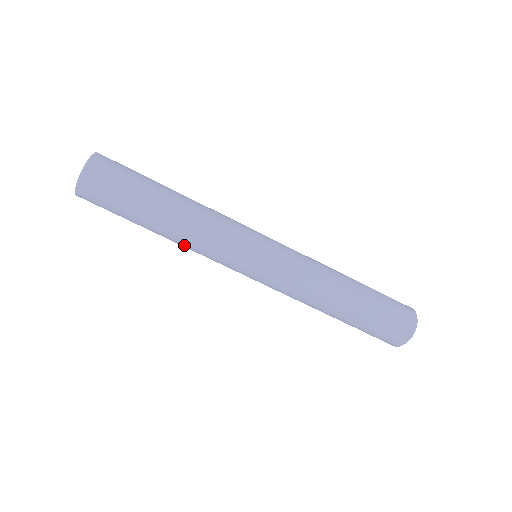
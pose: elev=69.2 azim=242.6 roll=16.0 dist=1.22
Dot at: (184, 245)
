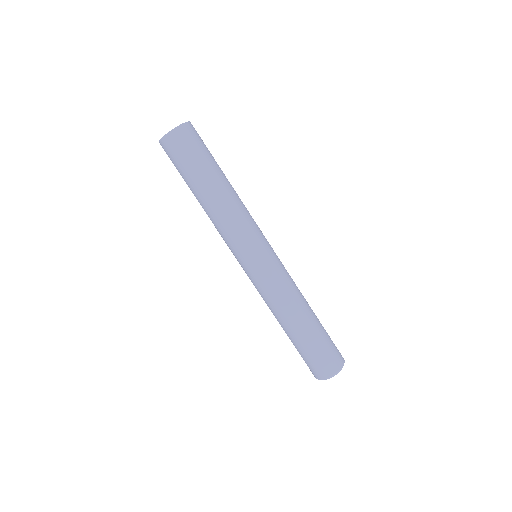
Dot at: occluded
